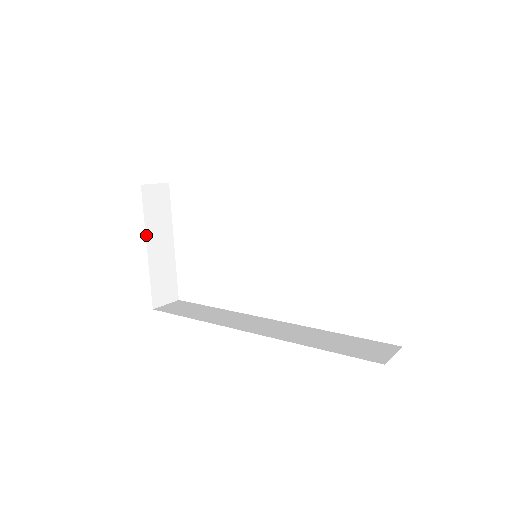
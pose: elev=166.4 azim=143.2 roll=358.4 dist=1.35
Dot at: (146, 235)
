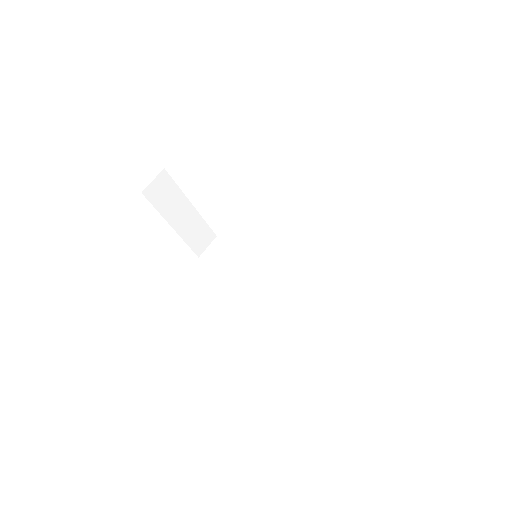
Dot at: (166, 220)
